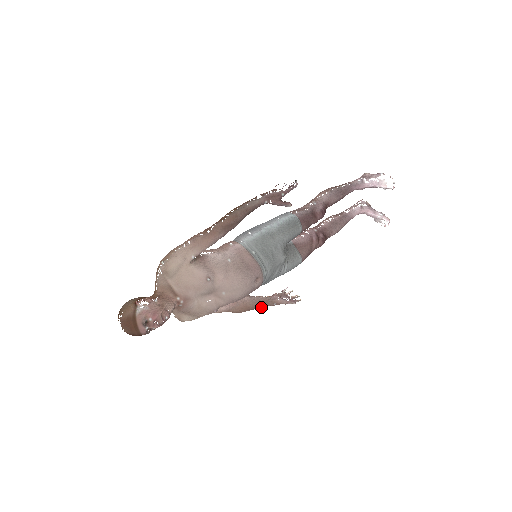
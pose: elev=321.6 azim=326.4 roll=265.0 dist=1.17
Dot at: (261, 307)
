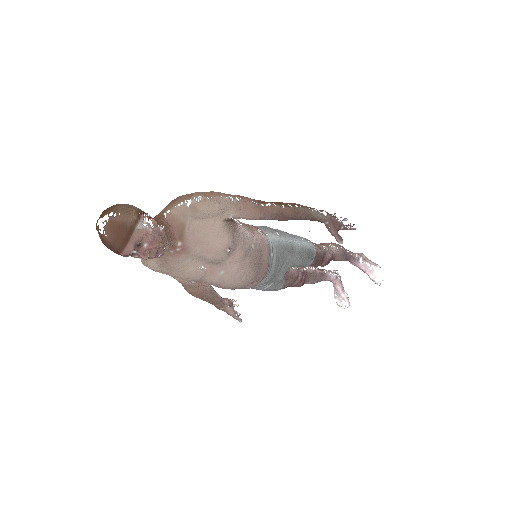
Dot at: (210, 302)
